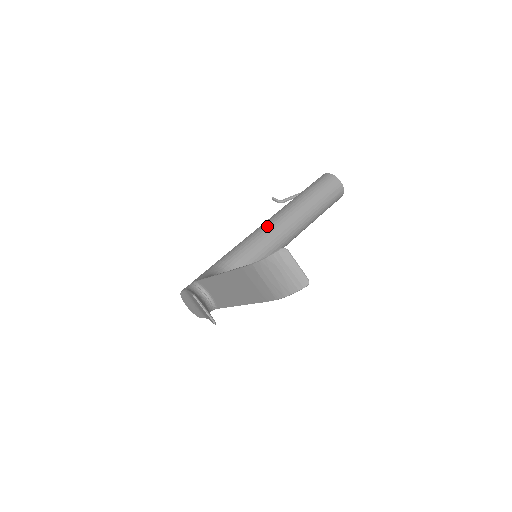
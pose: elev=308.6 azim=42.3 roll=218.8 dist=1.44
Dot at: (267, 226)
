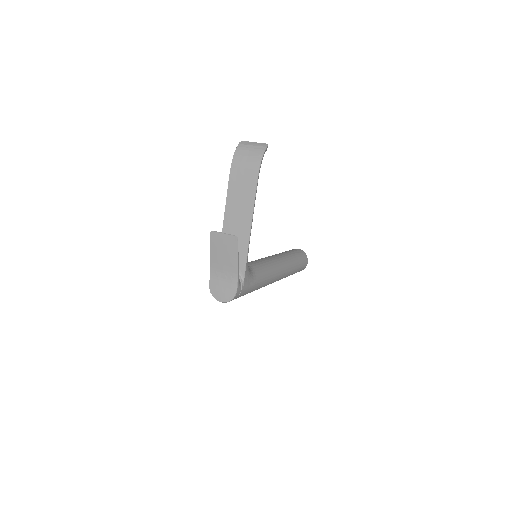
Dot at: occluded
